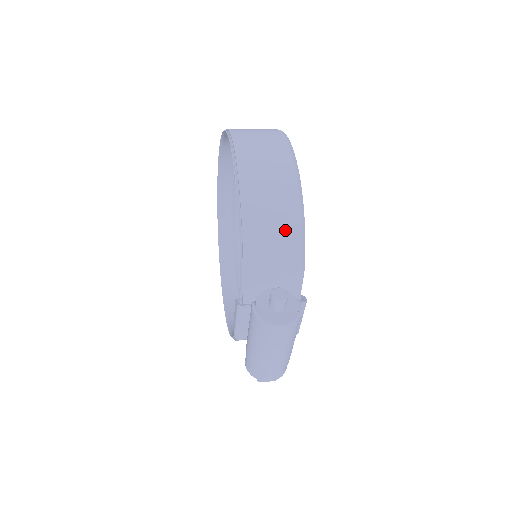
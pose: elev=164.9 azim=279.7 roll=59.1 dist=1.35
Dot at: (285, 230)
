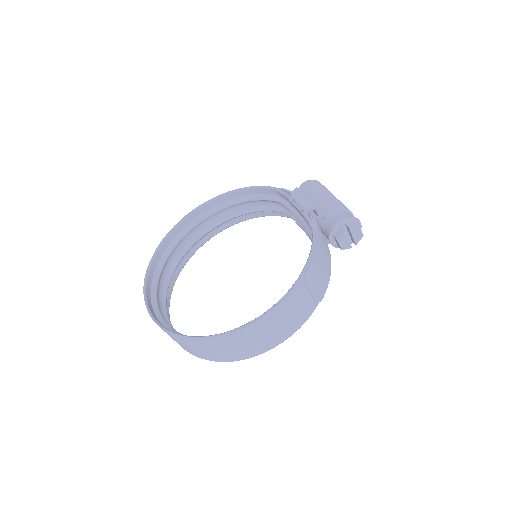
Dot at: occluded
